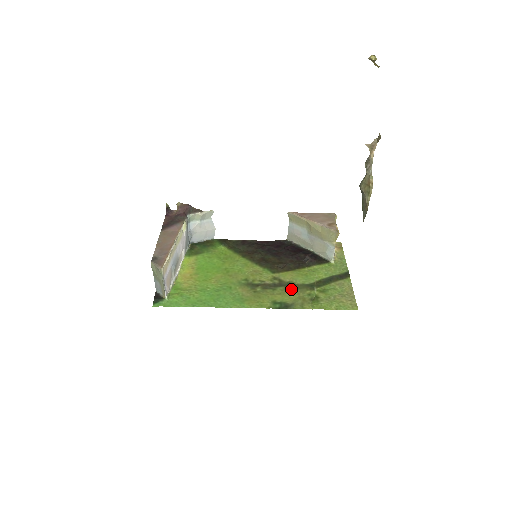
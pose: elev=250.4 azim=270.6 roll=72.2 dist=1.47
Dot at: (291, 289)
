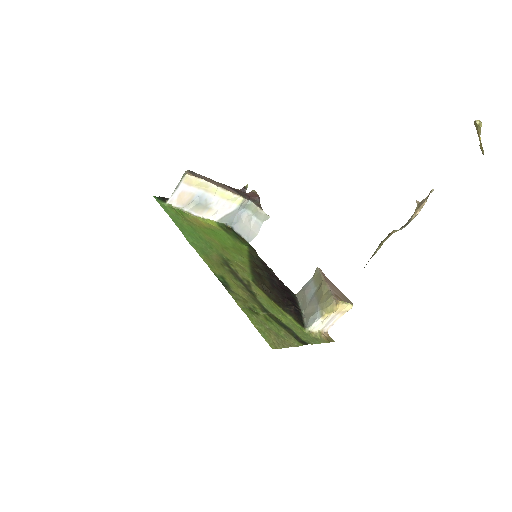
Dot at: (248, 292)
